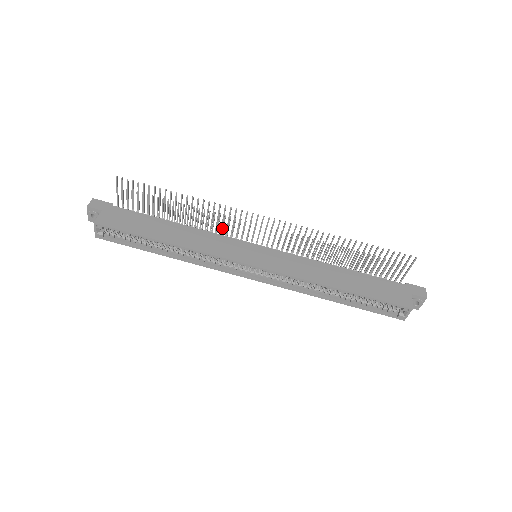
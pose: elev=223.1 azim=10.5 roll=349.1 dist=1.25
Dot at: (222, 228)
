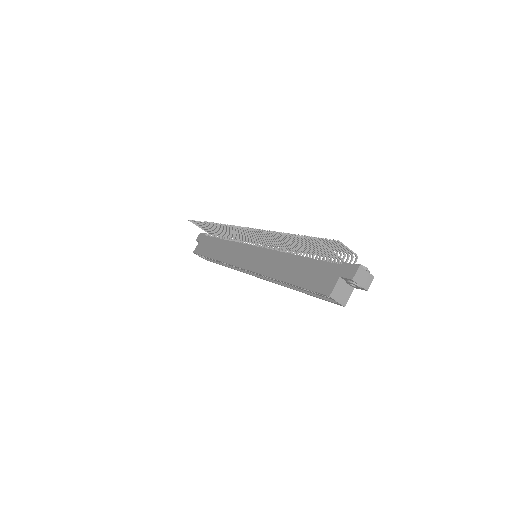
Dot at: occluded
